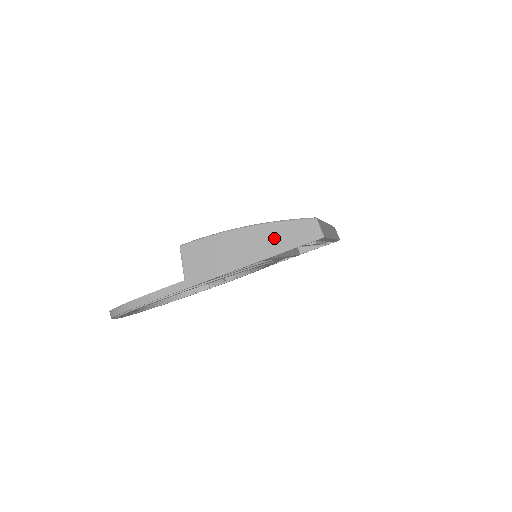
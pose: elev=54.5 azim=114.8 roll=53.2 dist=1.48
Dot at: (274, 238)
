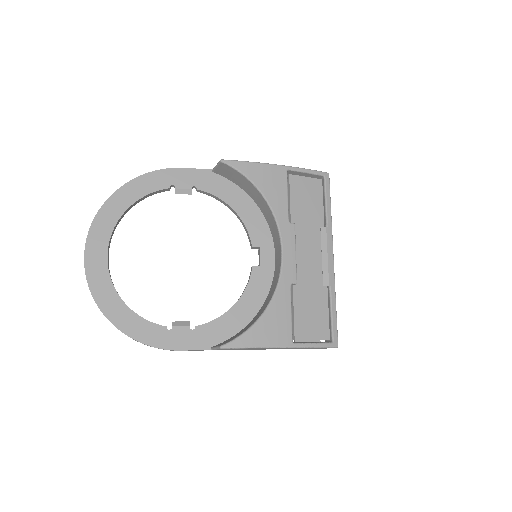
Dot at: occluded
